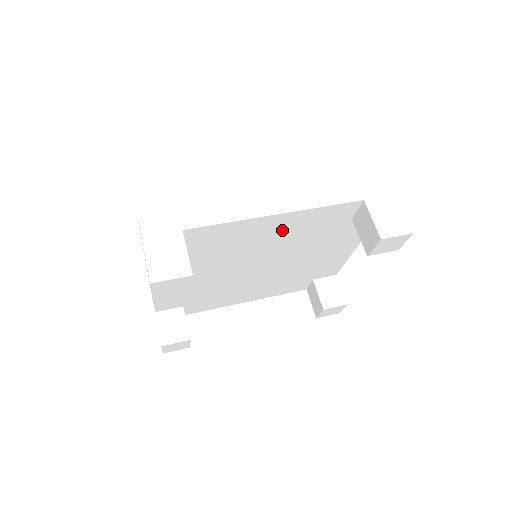
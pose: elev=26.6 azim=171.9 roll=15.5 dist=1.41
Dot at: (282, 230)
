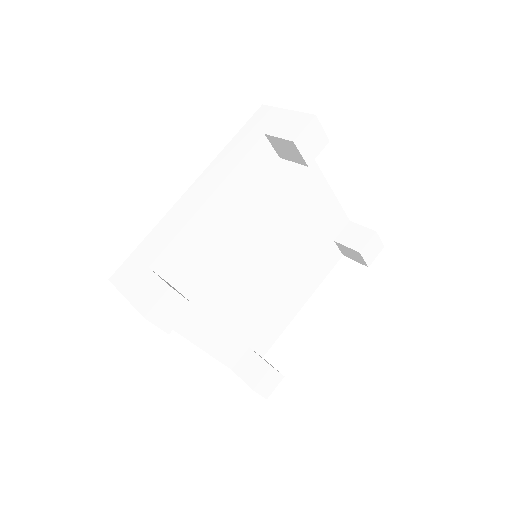
Dot at: (233, 211)
